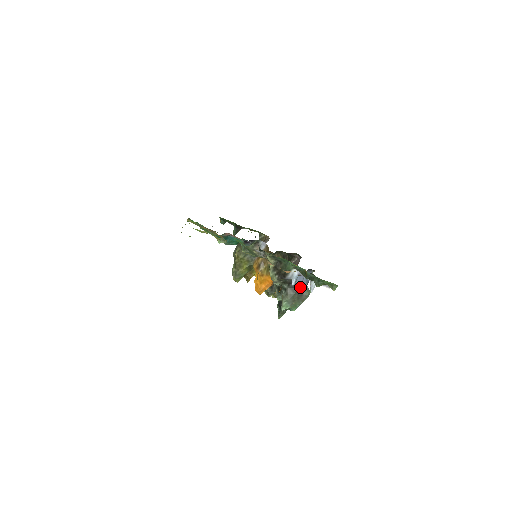
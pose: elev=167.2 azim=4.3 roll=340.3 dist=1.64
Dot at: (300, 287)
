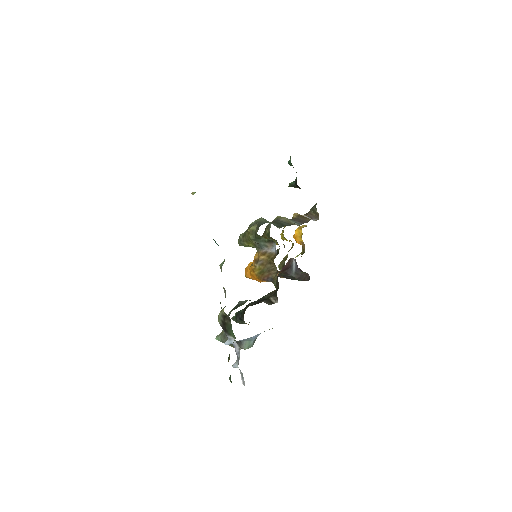
Dot at: (243, 340)
